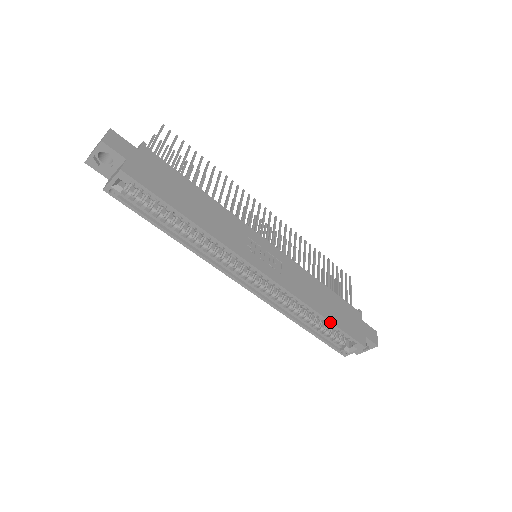
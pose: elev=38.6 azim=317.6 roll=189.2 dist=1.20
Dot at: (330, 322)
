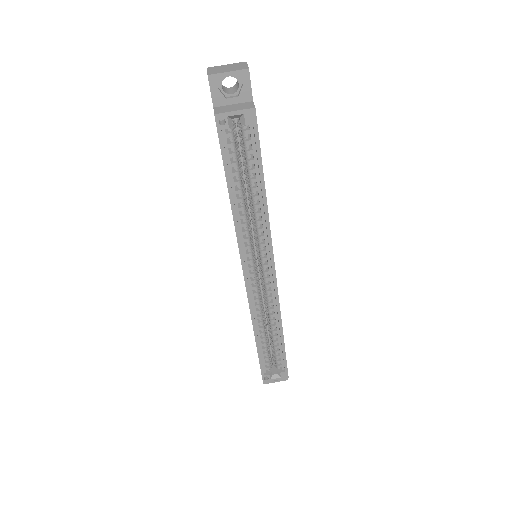
Dot at: (284, 343)
